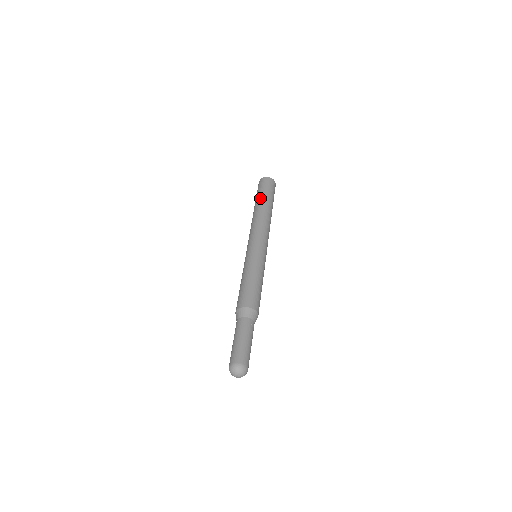
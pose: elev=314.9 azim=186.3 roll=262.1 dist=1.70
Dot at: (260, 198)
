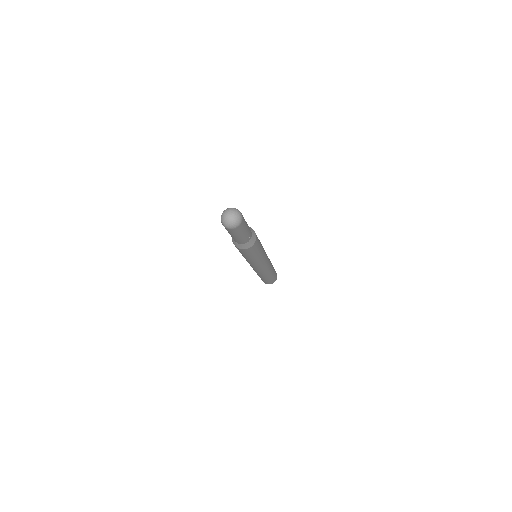
Dot at: occluded
